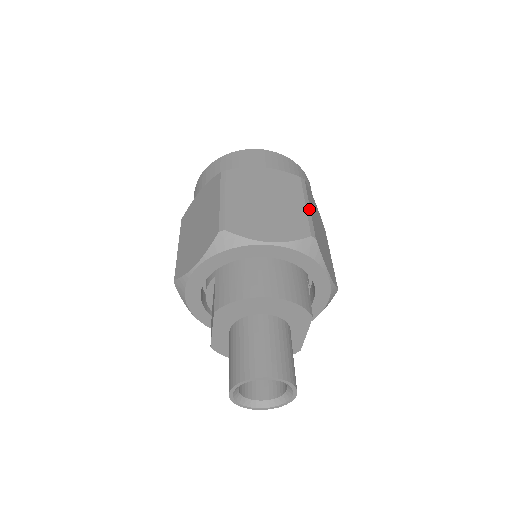
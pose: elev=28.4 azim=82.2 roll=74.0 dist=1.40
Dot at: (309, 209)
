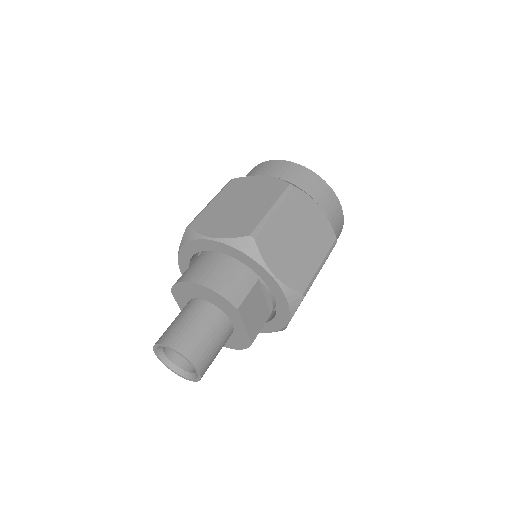
Dot at: (272, 212)
